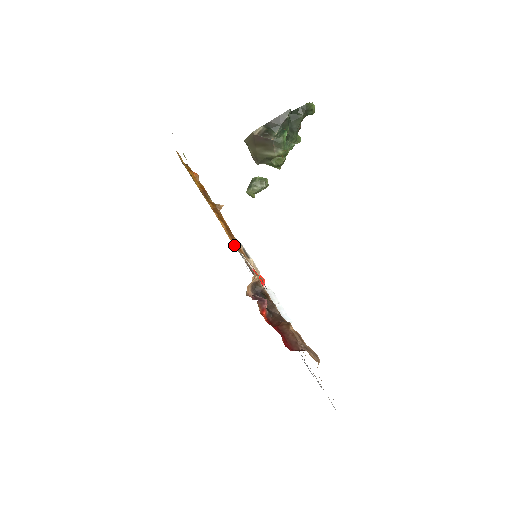
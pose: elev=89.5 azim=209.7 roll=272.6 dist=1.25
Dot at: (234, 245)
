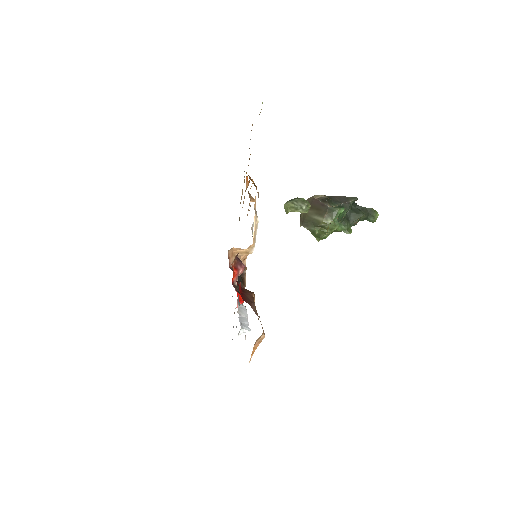
Dot at: occluded
